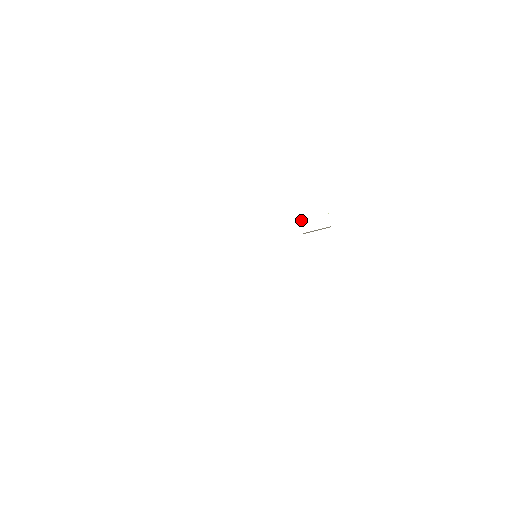
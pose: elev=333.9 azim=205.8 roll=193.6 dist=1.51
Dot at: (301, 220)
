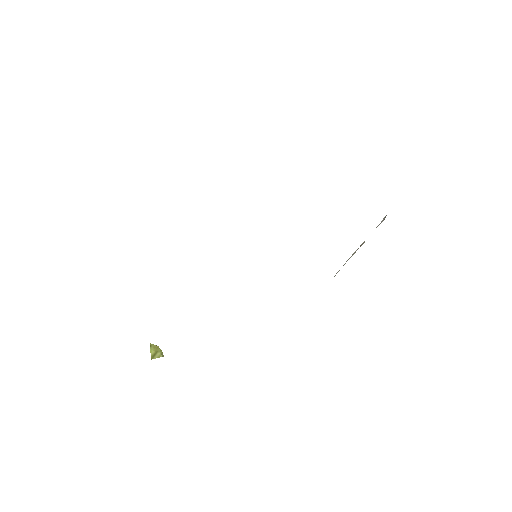
Dot at: occluded
